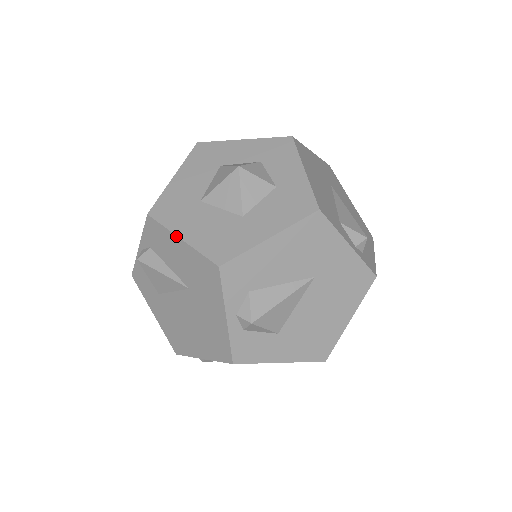
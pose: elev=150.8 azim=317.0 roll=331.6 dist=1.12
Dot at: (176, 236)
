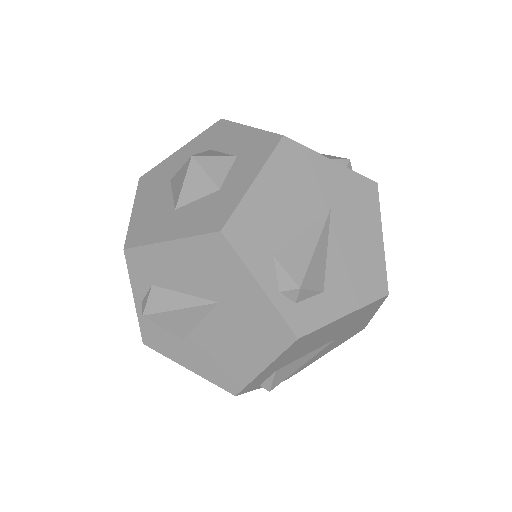
Dot at: (133, 206)
